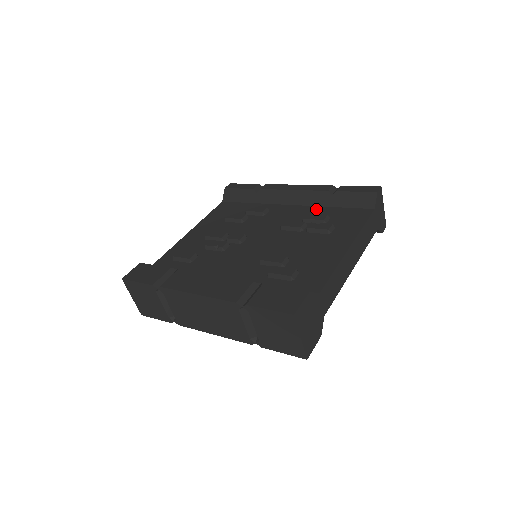
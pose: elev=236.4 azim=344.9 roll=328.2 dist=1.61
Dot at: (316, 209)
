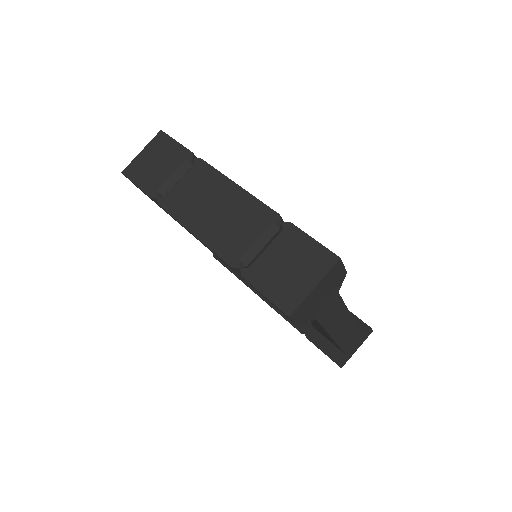
Dot at: occluded
